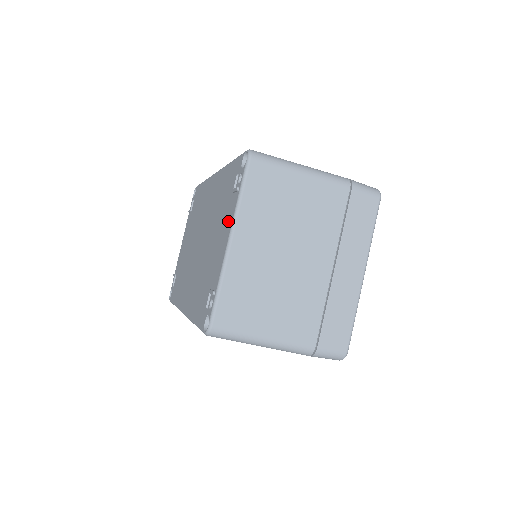
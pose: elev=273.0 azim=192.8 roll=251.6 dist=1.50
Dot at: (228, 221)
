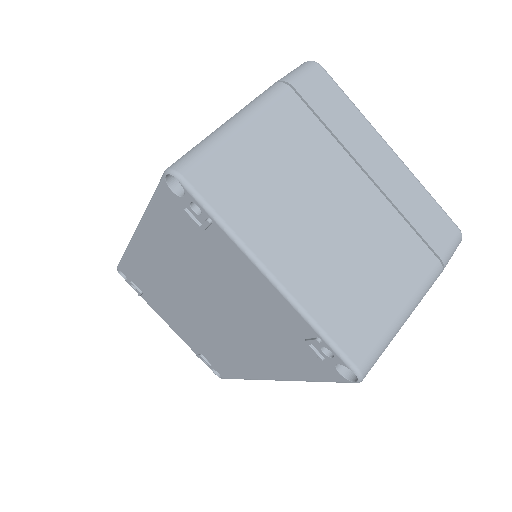
Dot at: (237, 262)
